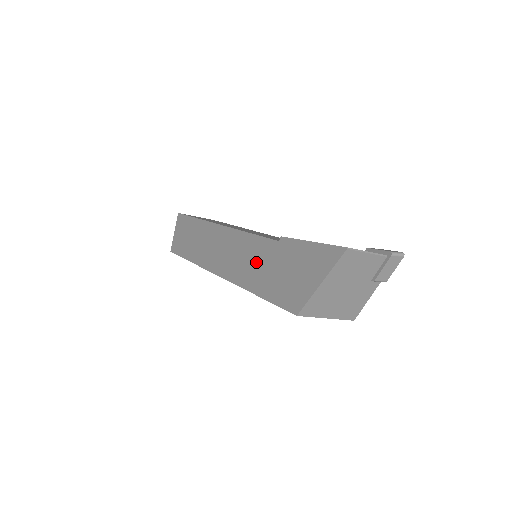
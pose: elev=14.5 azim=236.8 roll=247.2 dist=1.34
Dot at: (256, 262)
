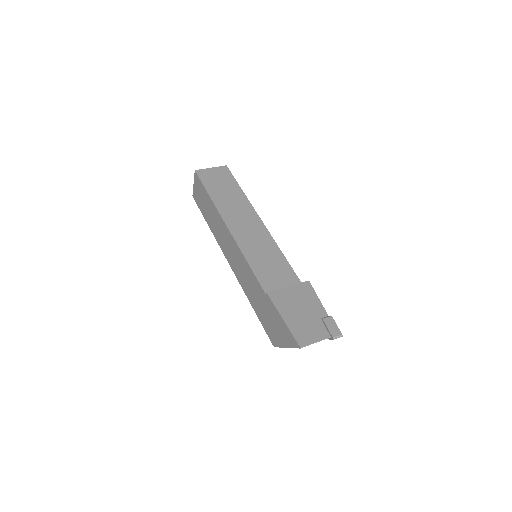
Dot at: (252, 288)
